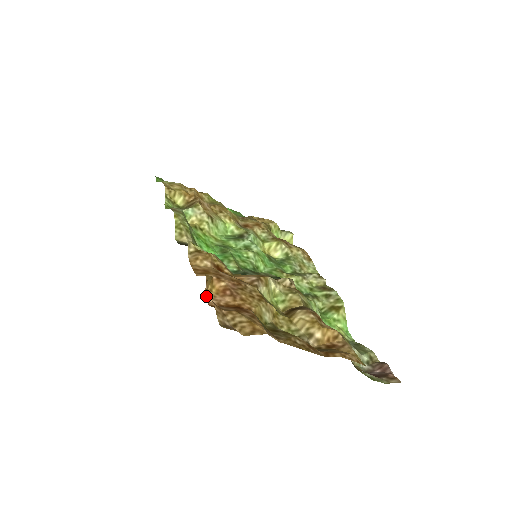
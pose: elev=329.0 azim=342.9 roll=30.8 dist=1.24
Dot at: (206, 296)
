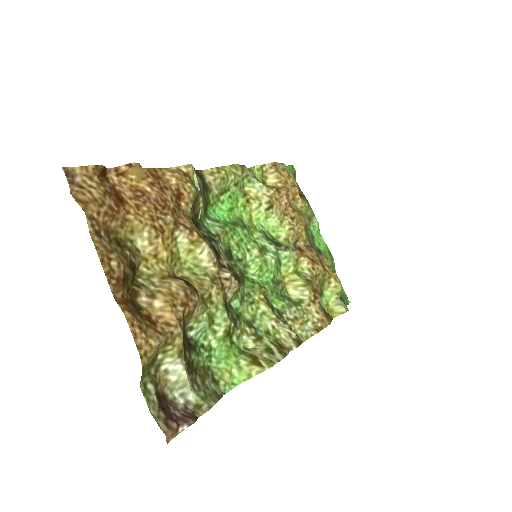
Dot at: (117, 173)
